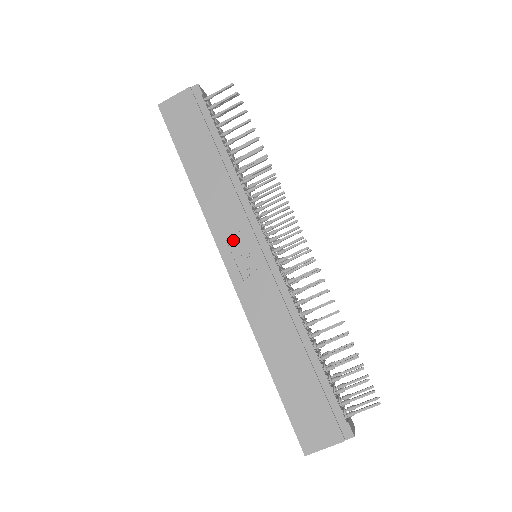
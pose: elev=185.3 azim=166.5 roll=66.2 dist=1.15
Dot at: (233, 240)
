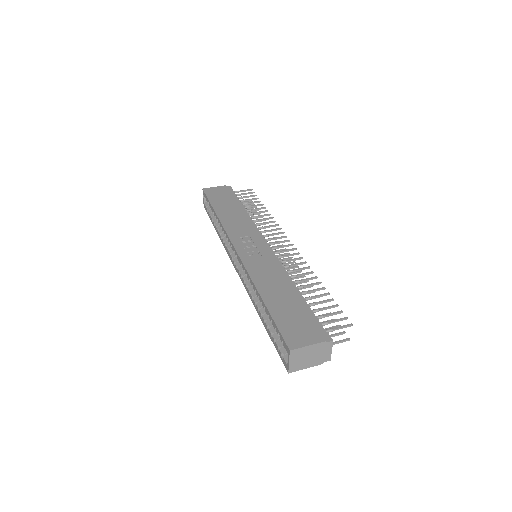
Dot at: (243, 239)
